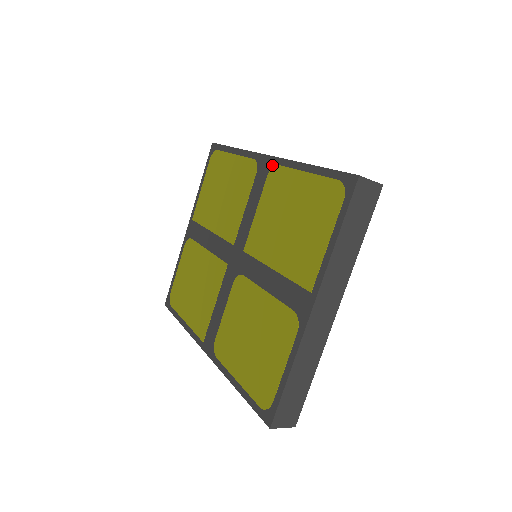
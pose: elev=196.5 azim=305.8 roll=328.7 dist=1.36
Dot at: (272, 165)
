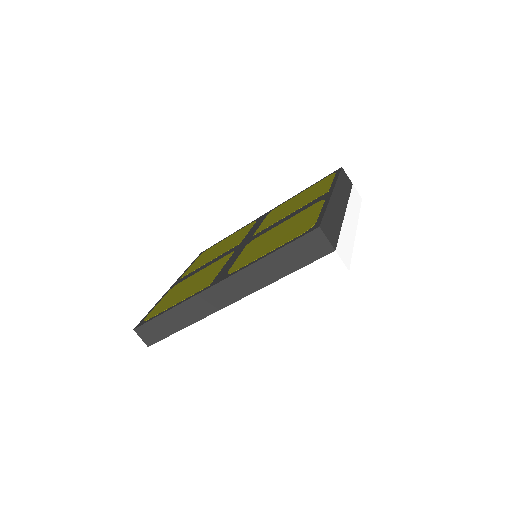
Dot at: (271, 211)
